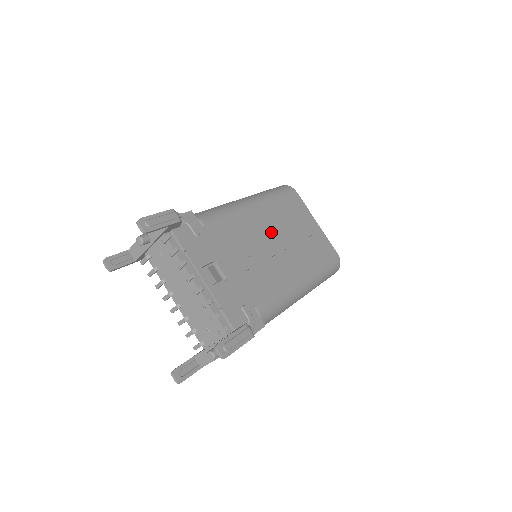
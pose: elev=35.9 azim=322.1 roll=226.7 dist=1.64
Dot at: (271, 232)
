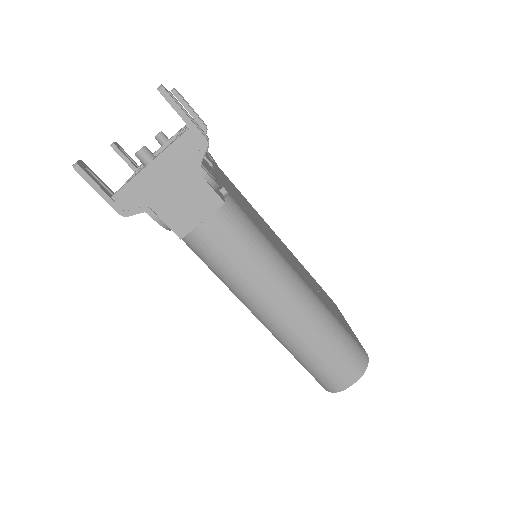
Dot at: (286, 250)
